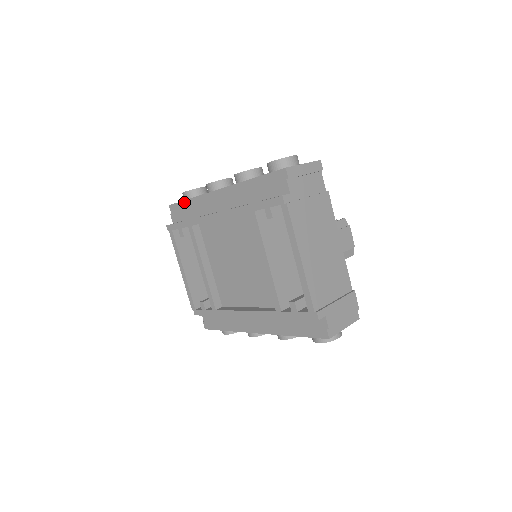
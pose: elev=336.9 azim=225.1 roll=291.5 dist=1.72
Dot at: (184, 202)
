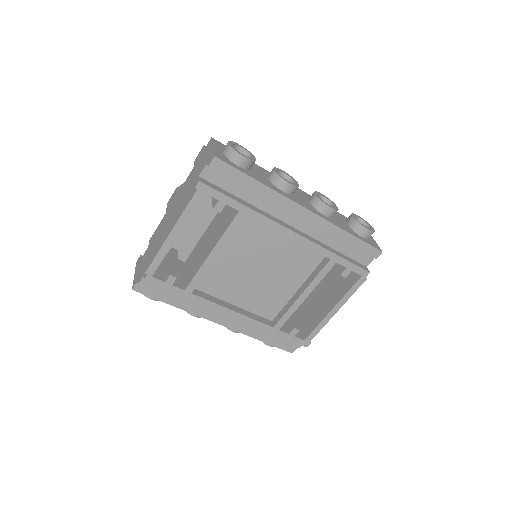
Dot at: (247, 177)
